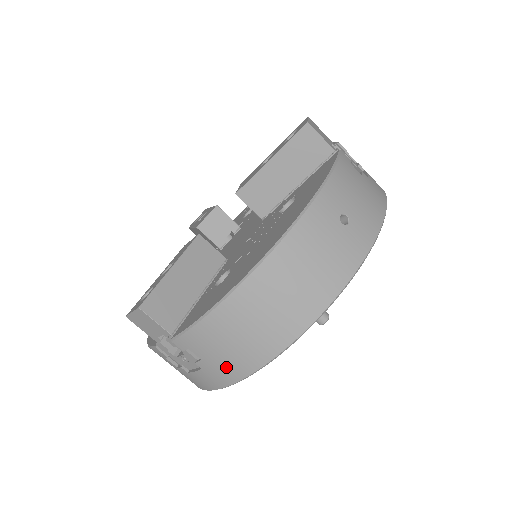
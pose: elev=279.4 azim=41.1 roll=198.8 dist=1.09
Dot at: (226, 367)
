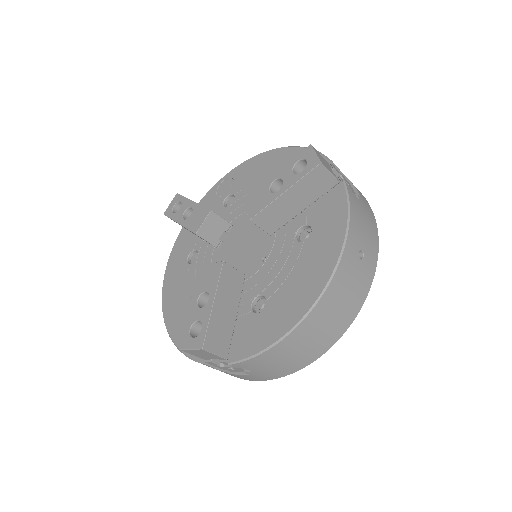
Dot at: (273, 373)
